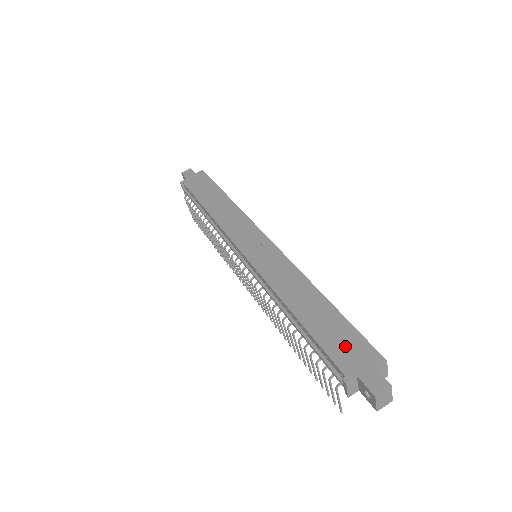
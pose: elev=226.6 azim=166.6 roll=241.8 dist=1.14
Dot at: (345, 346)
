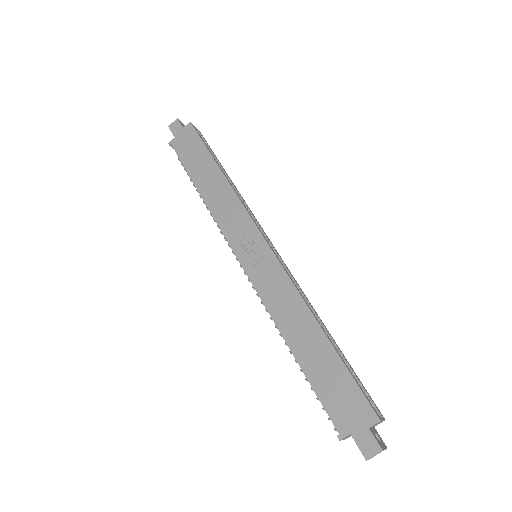
Dot at: (341, 398)
